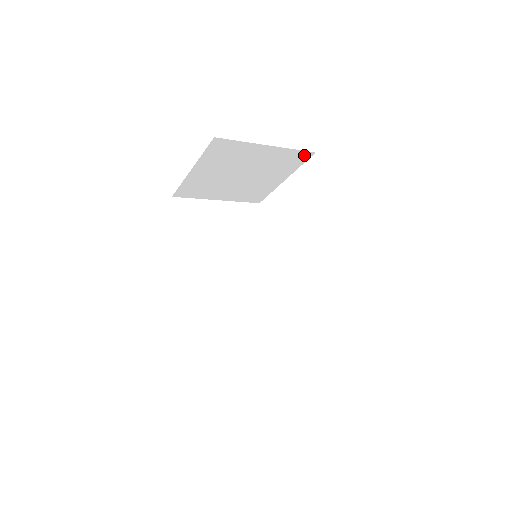
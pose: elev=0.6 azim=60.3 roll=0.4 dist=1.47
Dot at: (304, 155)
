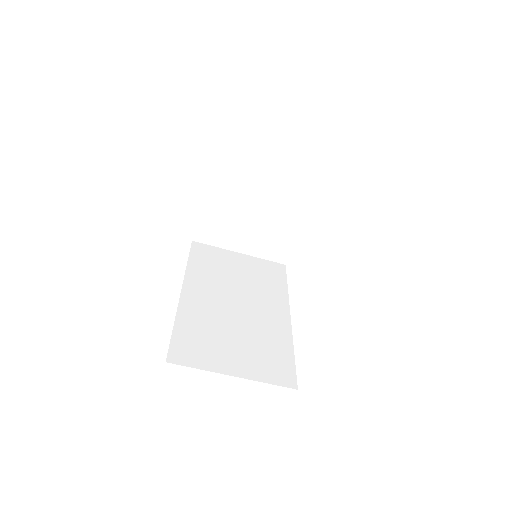
Dot at: (314, 179)
